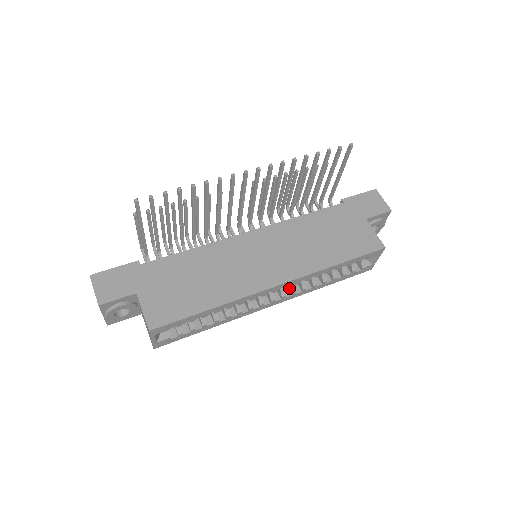
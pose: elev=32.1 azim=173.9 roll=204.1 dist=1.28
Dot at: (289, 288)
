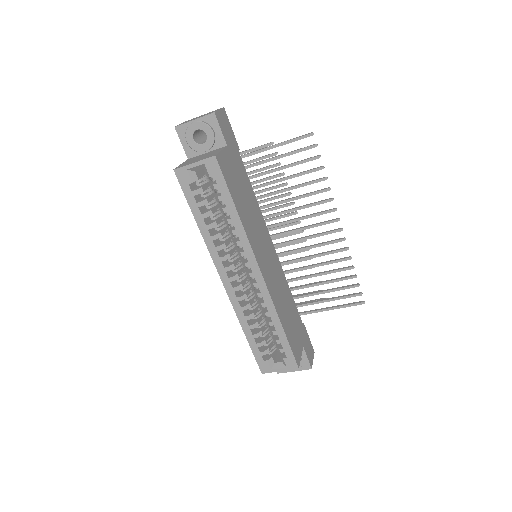
Dot at: (242, 293)
